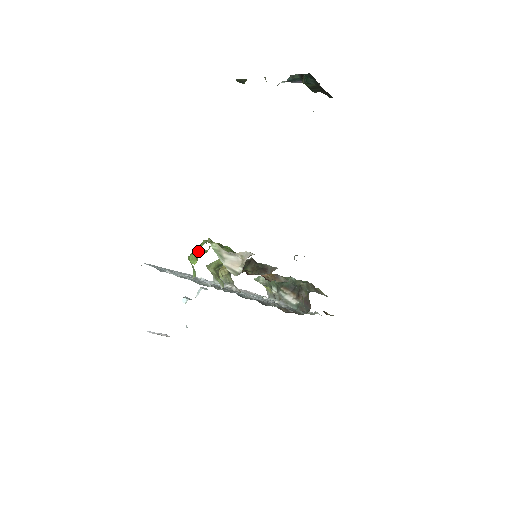
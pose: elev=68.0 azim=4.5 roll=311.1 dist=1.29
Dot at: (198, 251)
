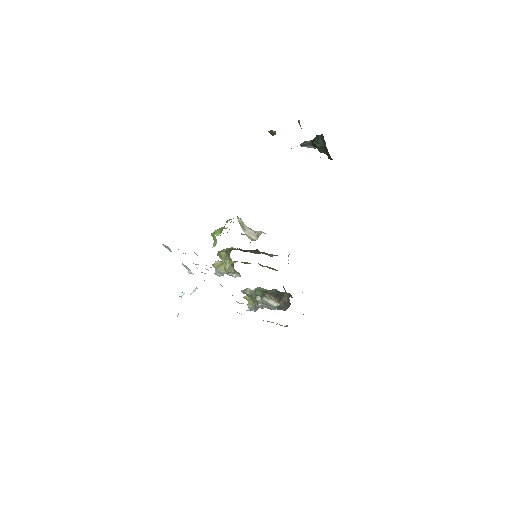
Dot at: (222, 228)
